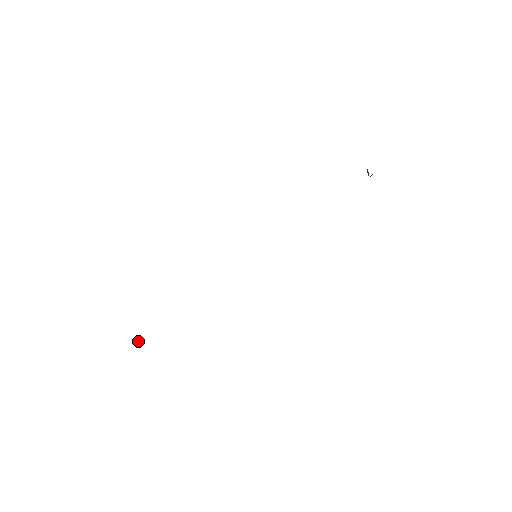
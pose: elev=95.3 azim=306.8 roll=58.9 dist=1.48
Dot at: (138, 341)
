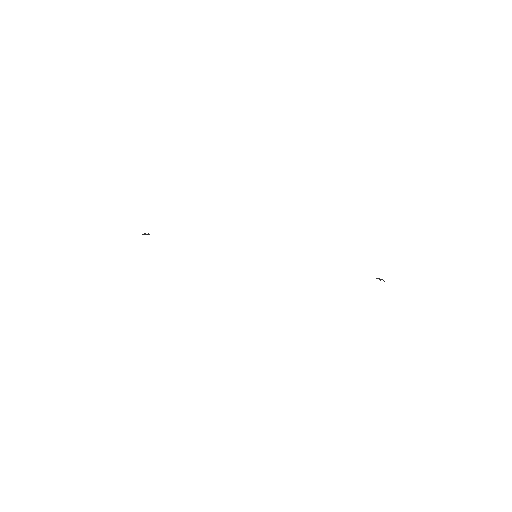
Dot at: (148, 234)
